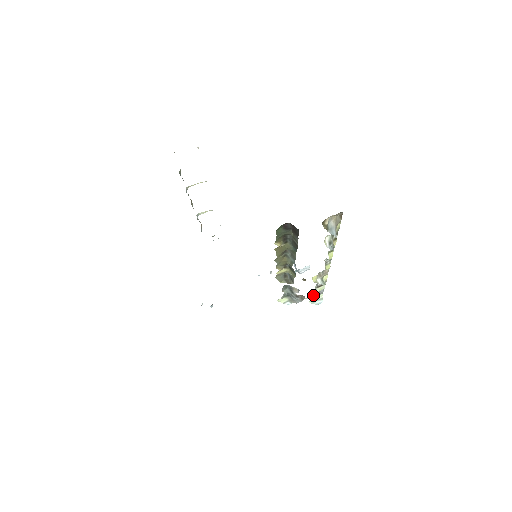
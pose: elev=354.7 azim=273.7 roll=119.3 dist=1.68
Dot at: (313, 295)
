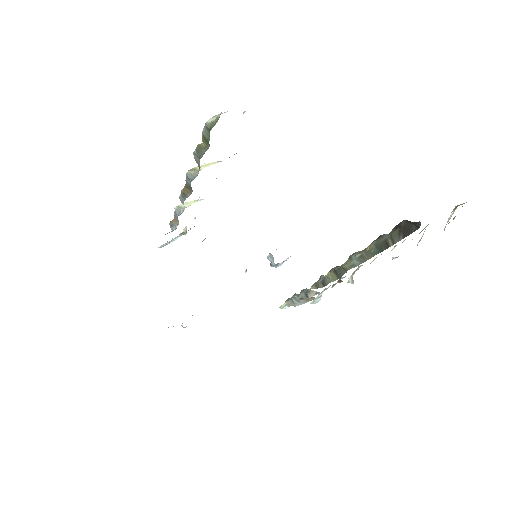
Dot at: occluded
